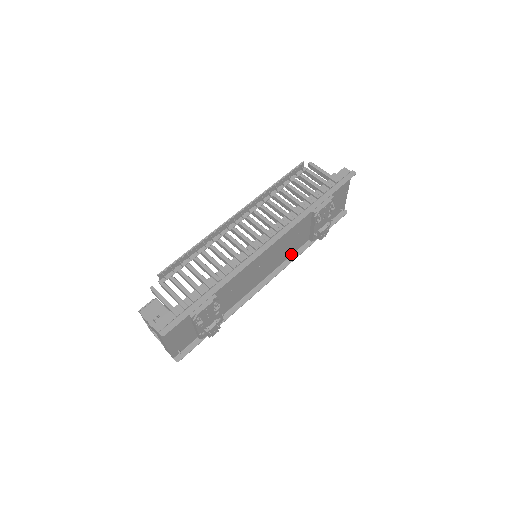
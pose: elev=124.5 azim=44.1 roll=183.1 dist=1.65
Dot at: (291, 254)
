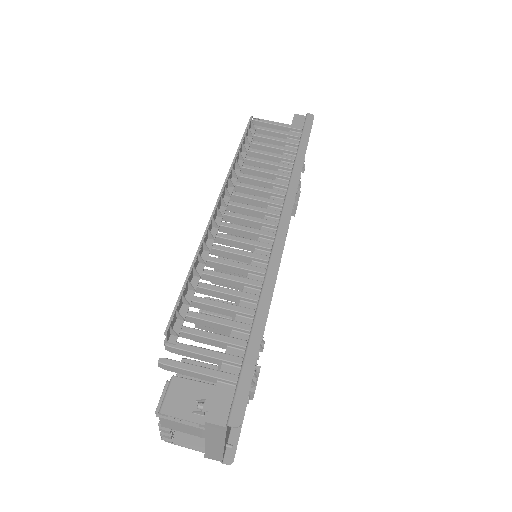
Dot at: occluded
